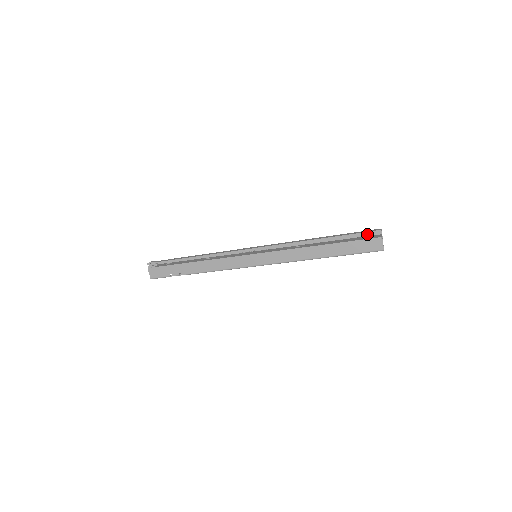
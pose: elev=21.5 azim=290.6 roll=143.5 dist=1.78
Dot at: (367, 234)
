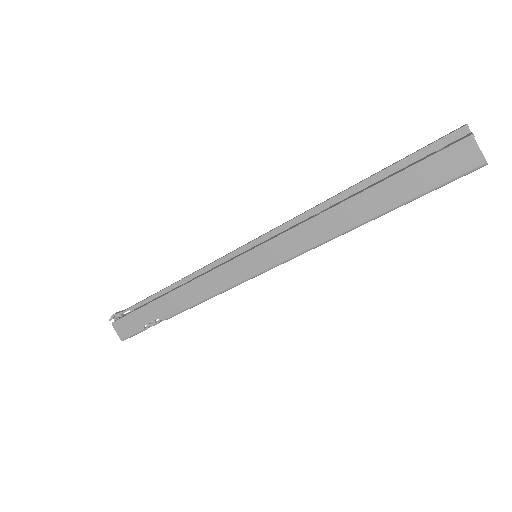
Dot at: (441, 146)
